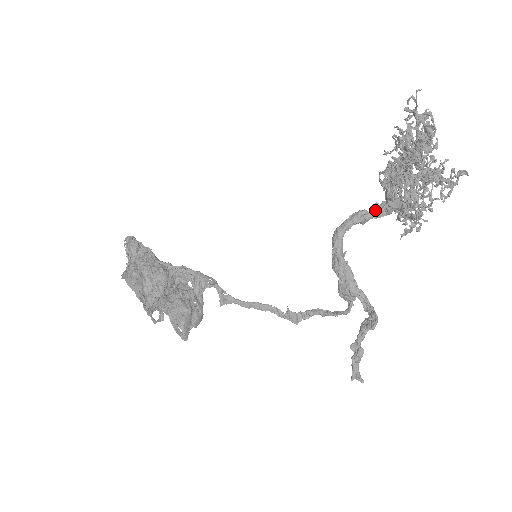
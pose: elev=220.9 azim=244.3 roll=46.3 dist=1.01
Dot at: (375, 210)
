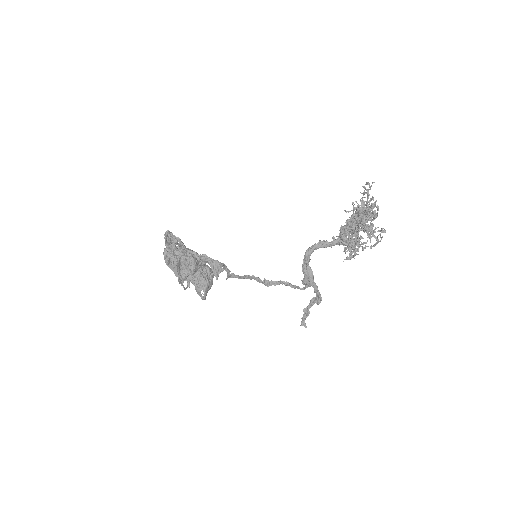
Dot at: (333, 243)
